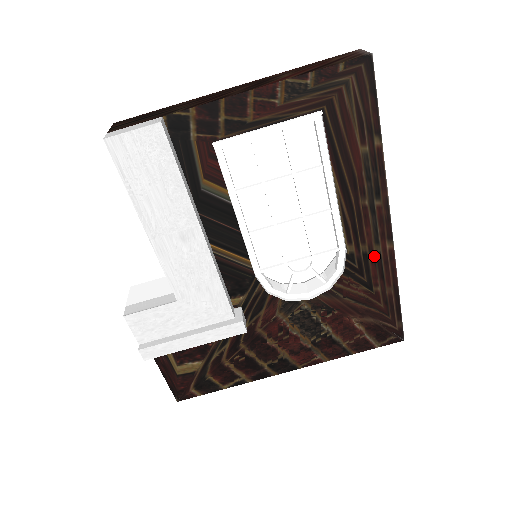
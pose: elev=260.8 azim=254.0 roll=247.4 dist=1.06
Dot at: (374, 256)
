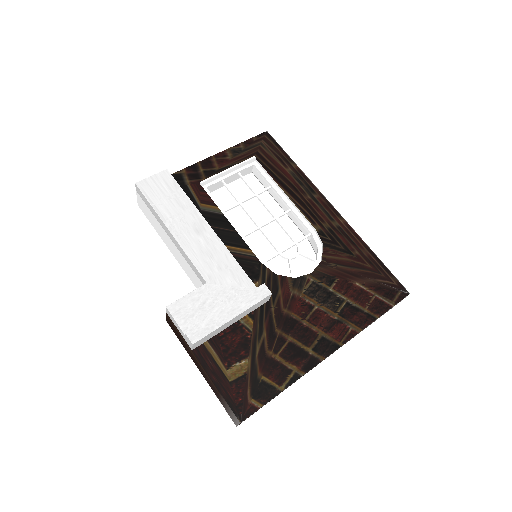
Dot at: (337, 229)
